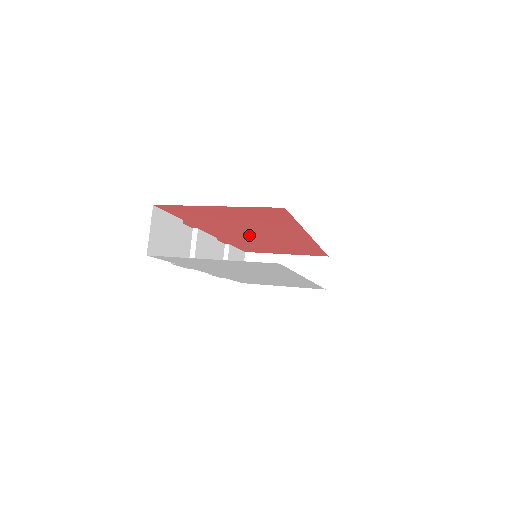
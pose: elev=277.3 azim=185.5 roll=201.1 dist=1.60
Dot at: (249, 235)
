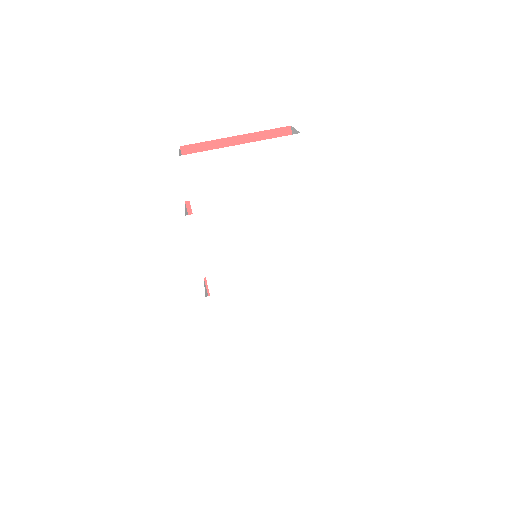
Dot at: occluded
